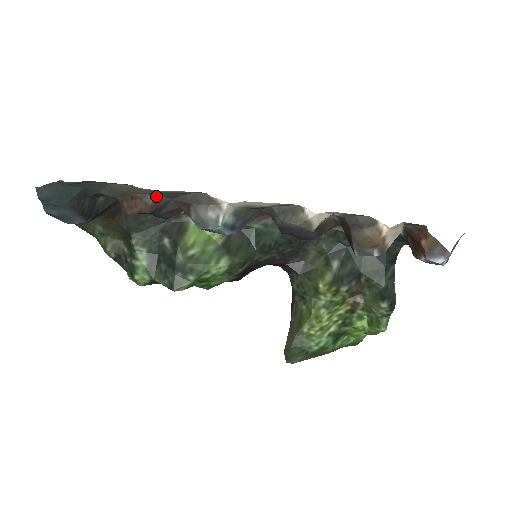
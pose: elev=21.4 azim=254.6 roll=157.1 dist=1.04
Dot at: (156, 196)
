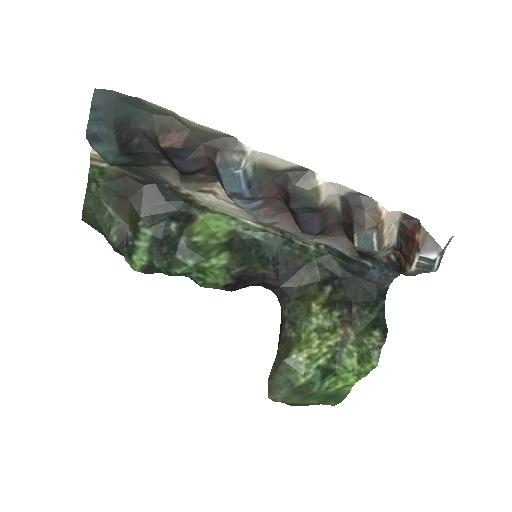
Dot at: (191, 133)
